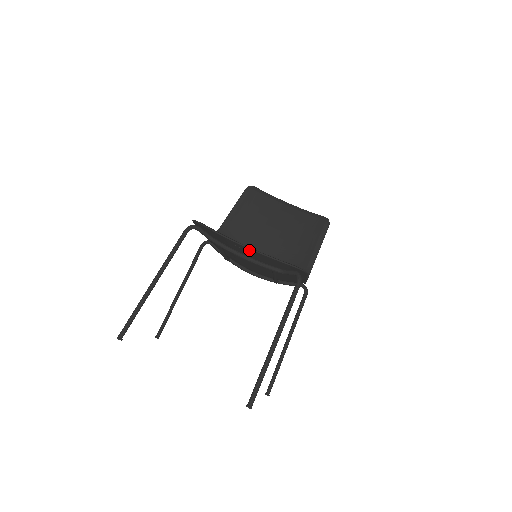
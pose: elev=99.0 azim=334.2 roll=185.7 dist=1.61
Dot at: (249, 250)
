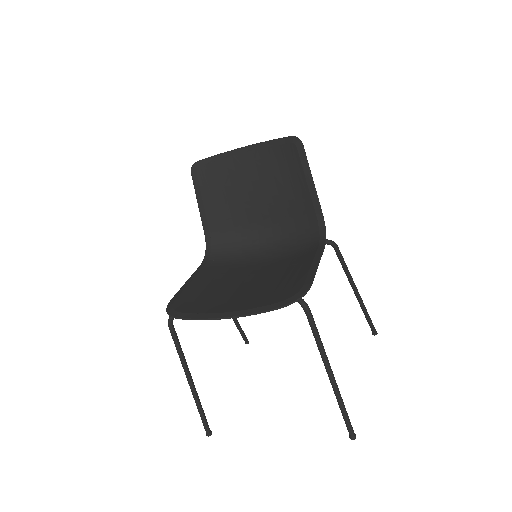
Dot at: (235, 315)
